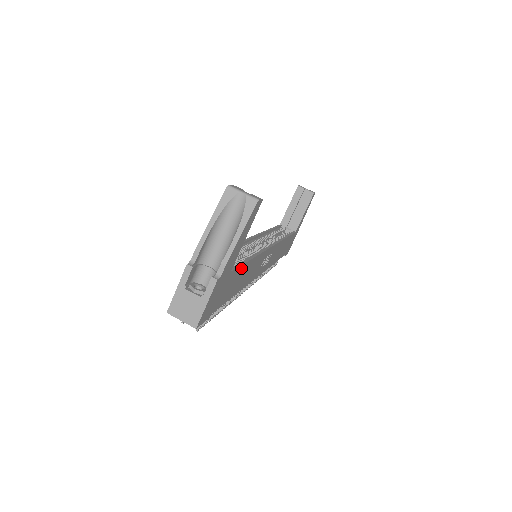
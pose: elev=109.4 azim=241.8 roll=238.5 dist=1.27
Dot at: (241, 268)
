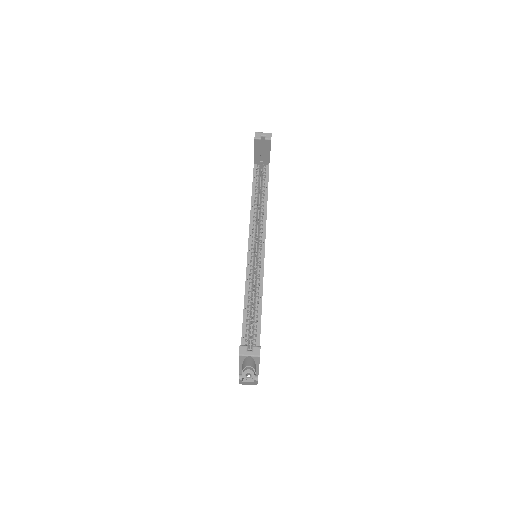
Dot at: (260, 331)
